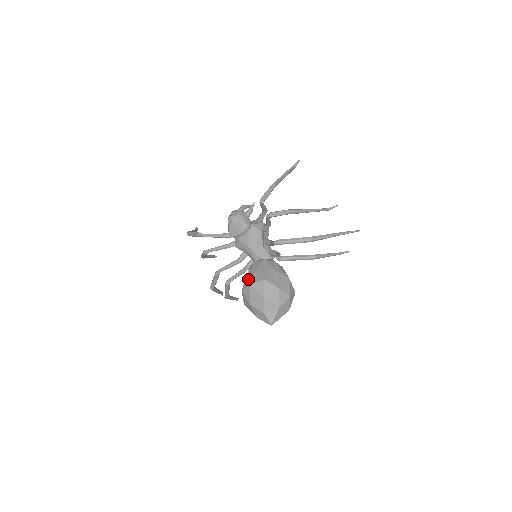
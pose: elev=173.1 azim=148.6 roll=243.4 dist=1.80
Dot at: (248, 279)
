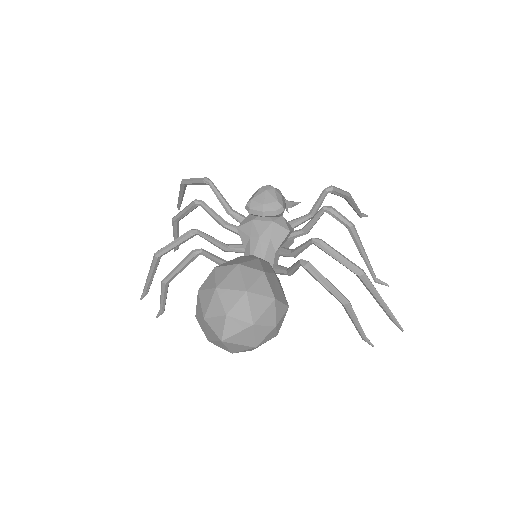
Dot at: (236, 260)
